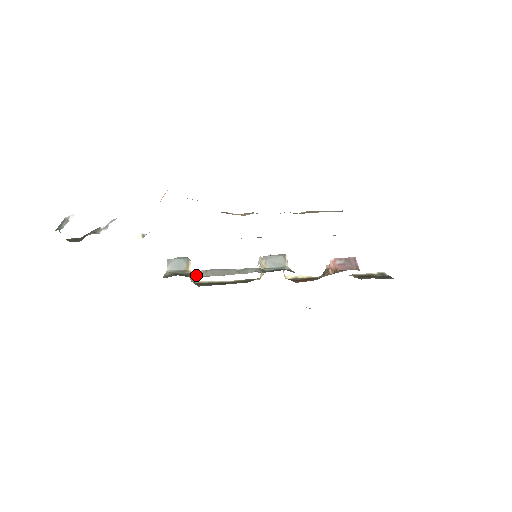
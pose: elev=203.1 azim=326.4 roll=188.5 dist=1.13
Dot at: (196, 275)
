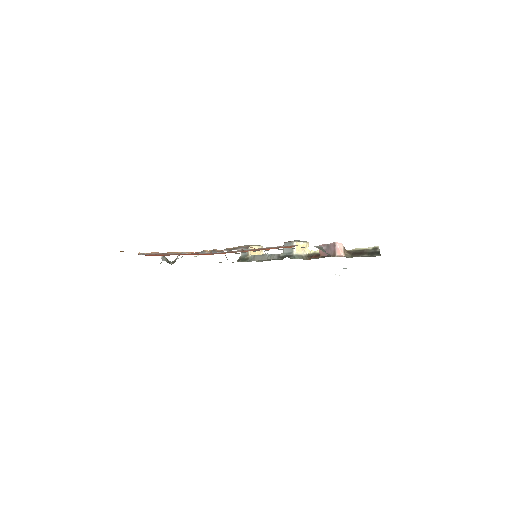
Dot at: (250, 259)
